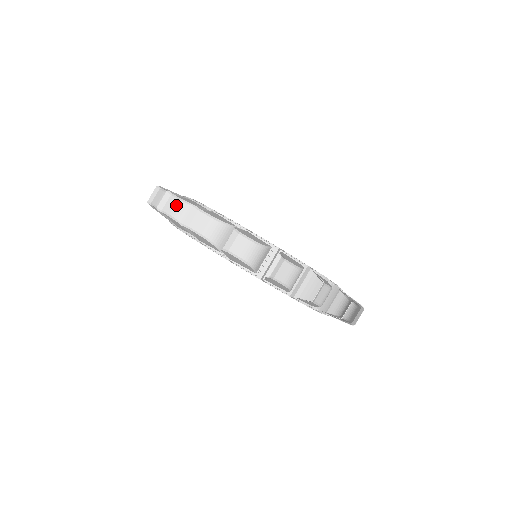
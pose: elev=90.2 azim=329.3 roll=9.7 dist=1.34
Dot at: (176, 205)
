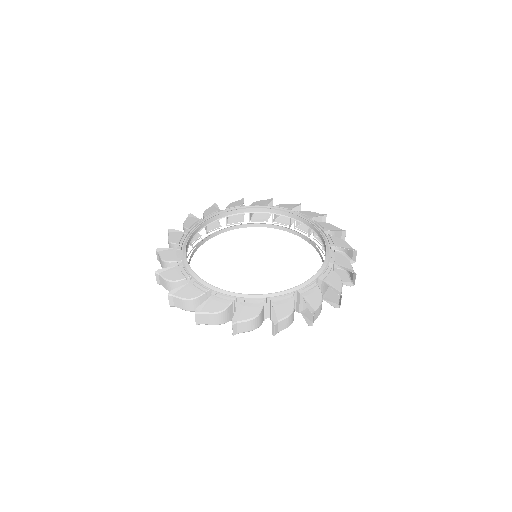
Dot at: (164, 283)
